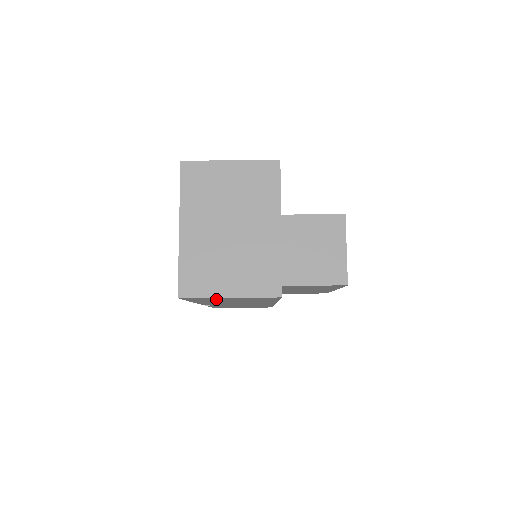
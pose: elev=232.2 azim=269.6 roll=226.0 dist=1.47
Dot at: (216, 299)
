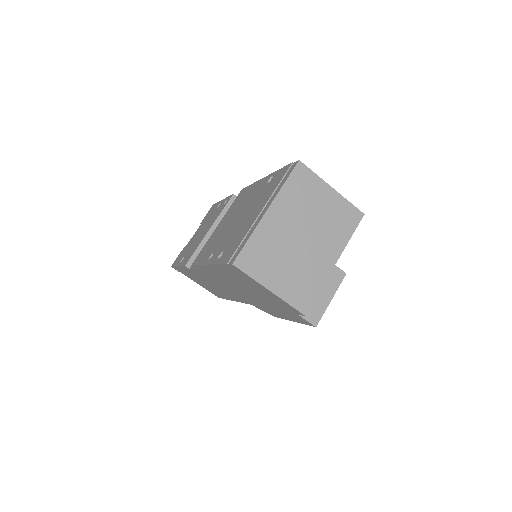
Dot at: (247, 281)
